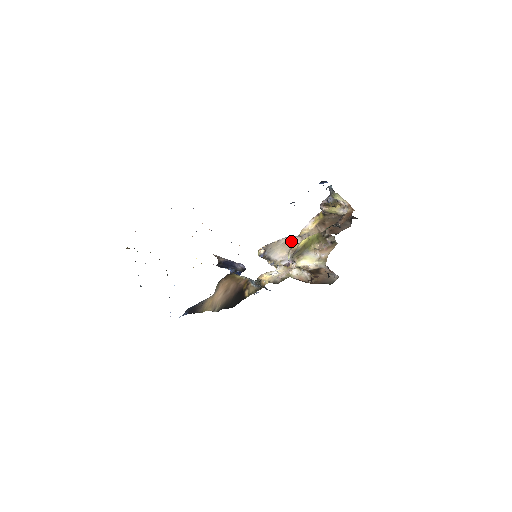
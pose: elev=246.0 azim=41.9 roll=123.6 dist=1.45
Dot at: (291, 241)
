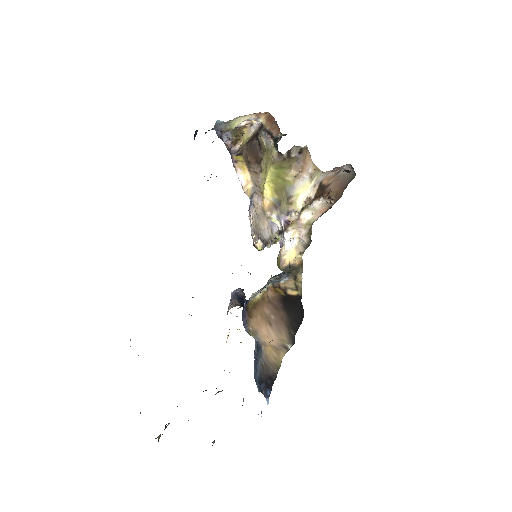
Dot at: (256, 206)
